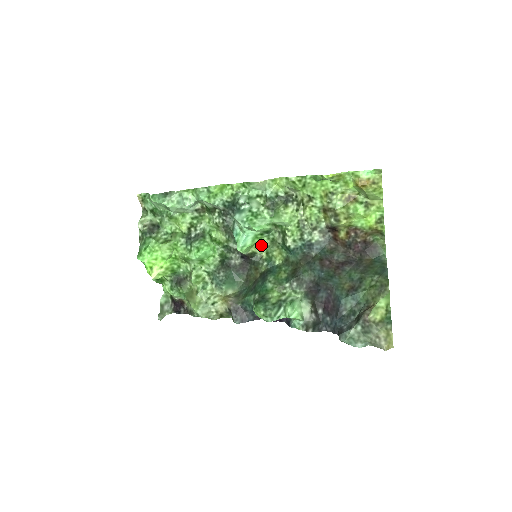
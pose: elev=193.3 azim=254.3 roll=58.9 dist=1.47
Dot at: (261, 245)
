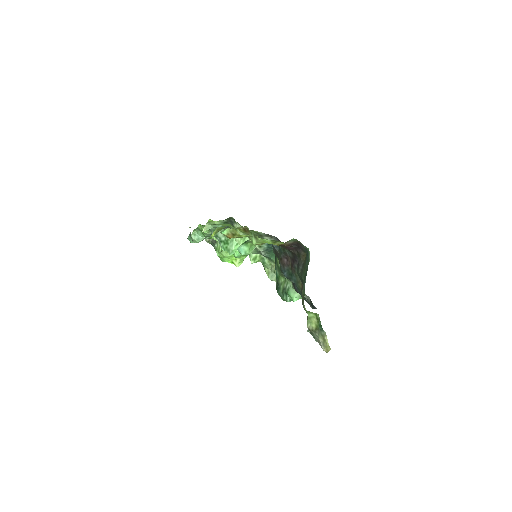
Dot at: occluded
